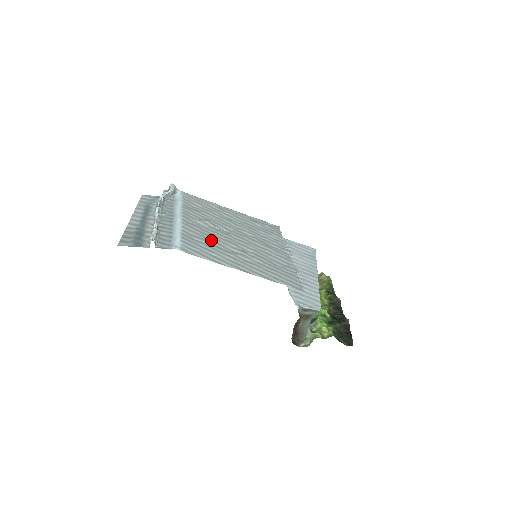
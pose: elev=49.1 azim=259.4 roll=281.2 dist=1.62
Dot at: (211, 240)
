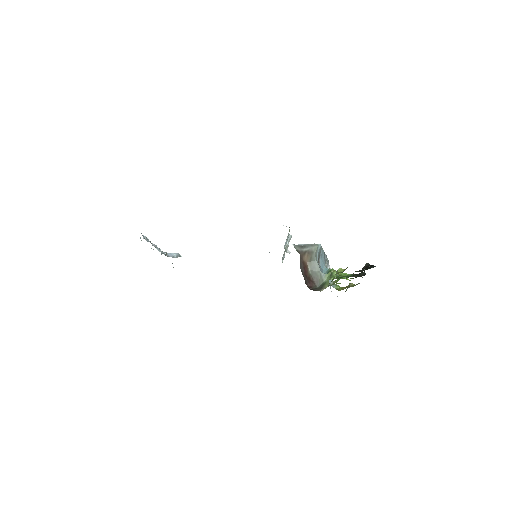
Dot at: occluded
